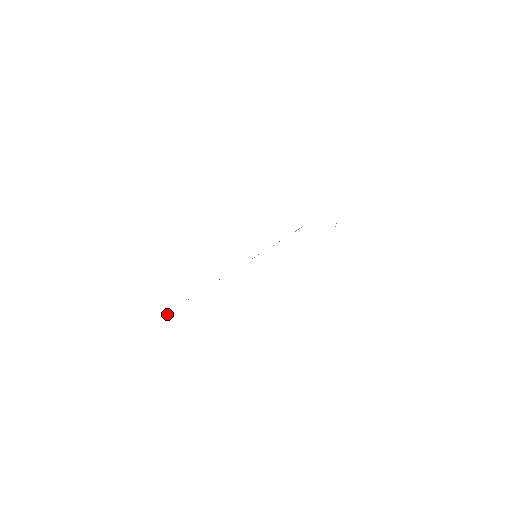
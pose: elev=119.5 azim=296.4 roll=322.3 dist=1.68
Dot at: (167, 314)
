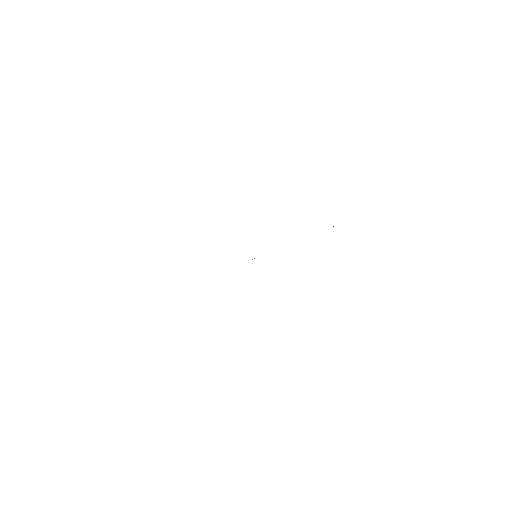
Dot at: occluded
